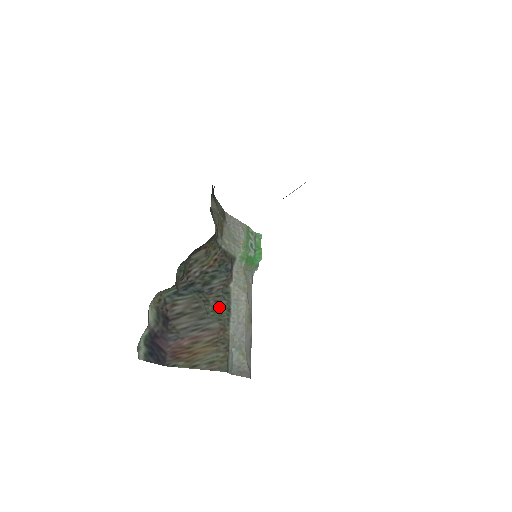
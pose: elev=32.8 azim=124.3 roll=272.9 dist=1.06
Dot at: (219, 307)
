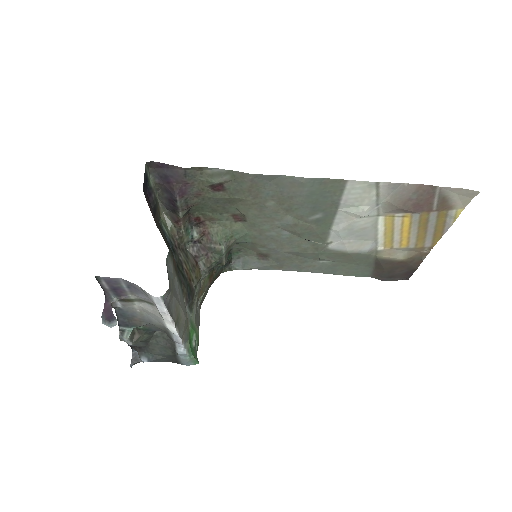
Dot at: occluded
